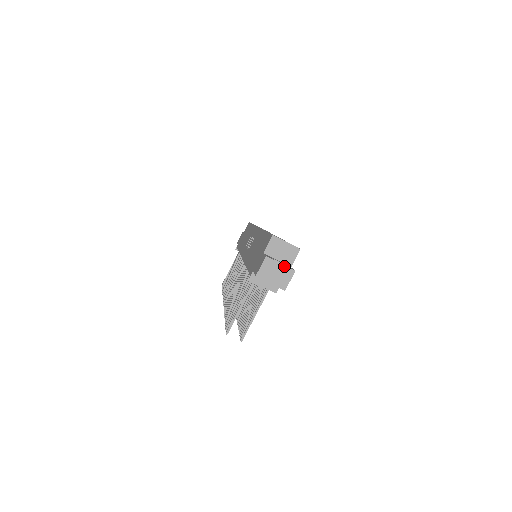
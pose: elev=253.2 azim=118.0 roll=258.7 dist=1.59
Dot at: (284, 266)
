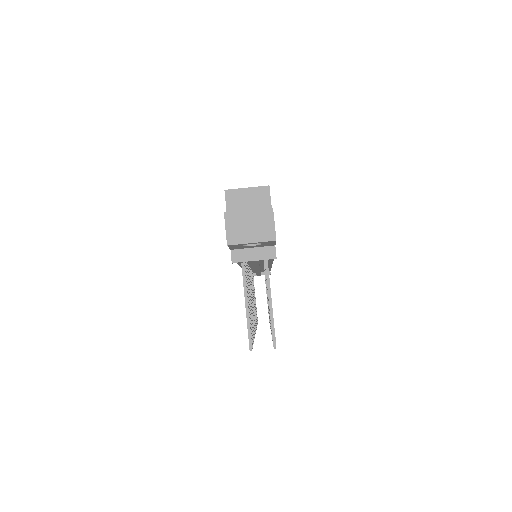
Dot at: (254, 211)
